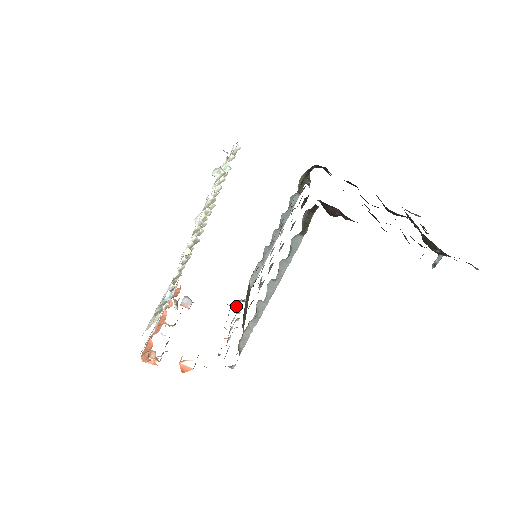
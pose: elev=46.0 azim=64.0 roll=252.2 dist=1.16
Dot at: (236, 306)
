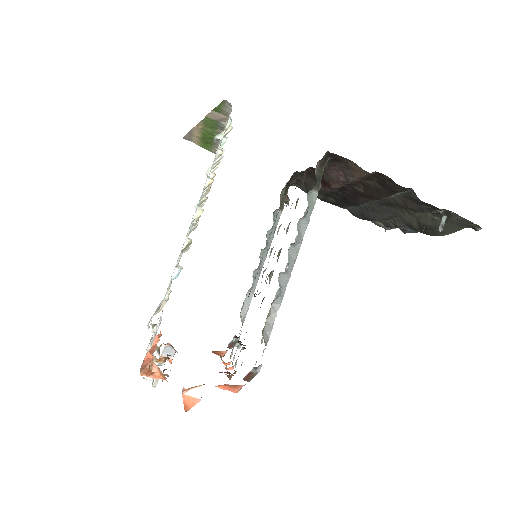
Dot at: occluded
